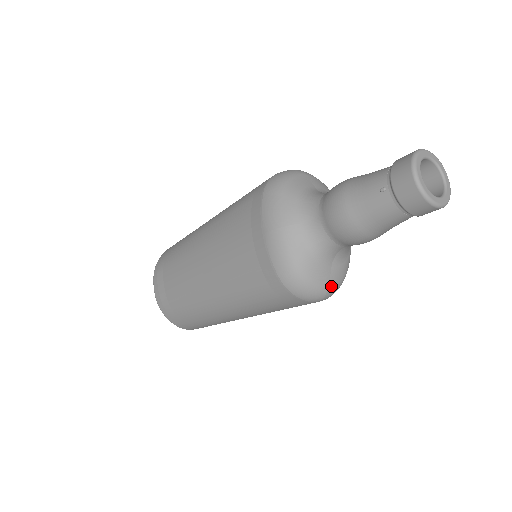
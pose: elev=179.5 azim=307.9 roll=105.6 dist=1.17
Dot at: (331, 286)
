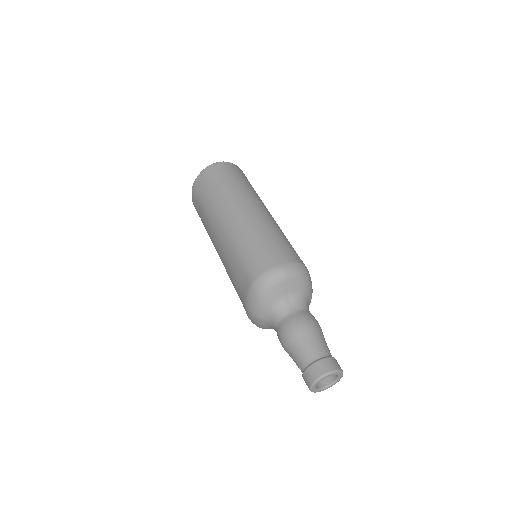
Dot at: occluded
